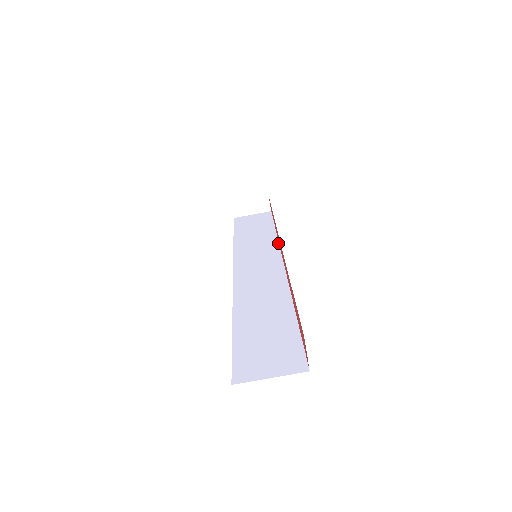
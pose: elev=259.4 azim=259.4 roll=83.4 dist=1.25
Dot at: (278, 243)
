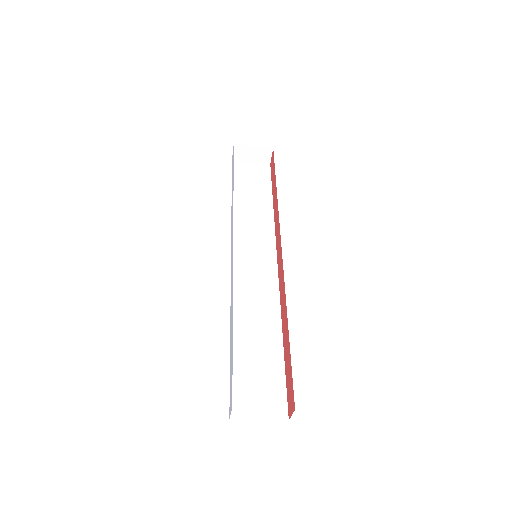
Dot at: (274, 229)
